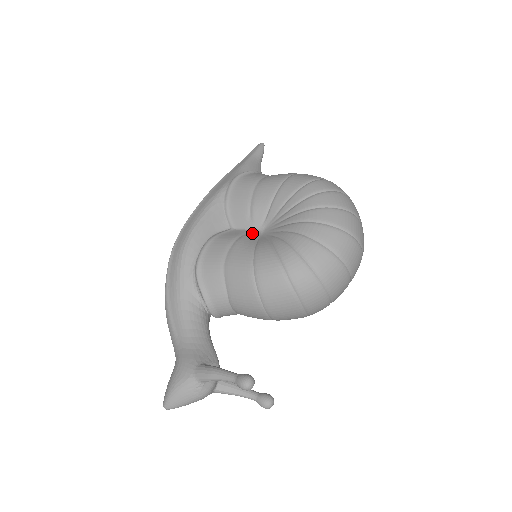
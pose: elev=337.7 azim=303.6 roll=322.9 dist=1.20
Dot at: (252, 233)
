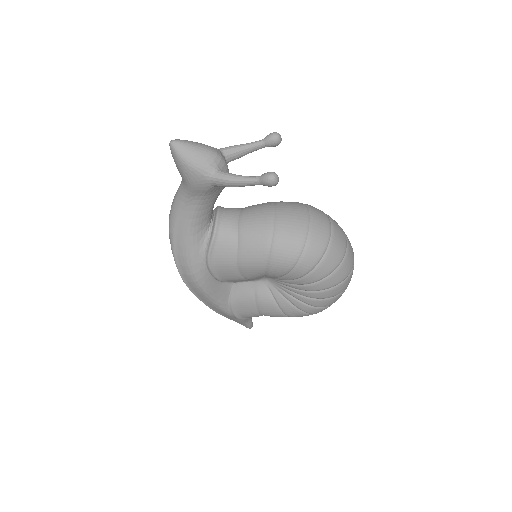
Dot at: occluded
